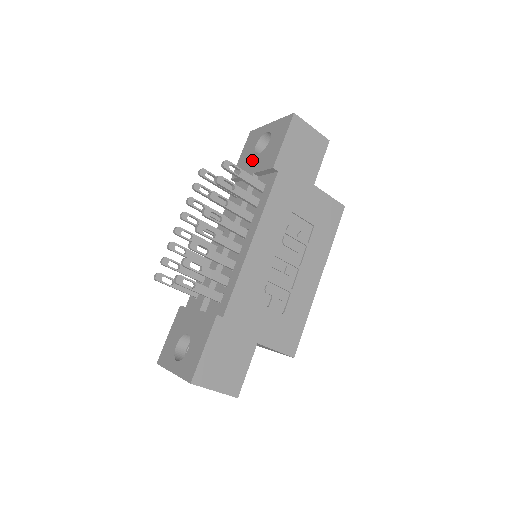
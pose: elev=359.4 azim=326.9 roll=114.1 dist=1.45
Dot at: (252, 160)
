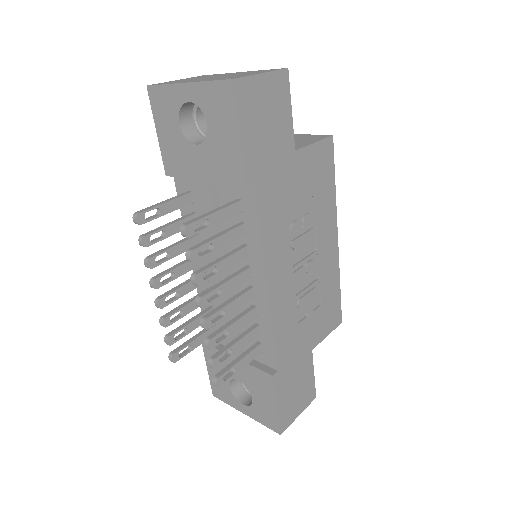
Dot at: (190, 154)
